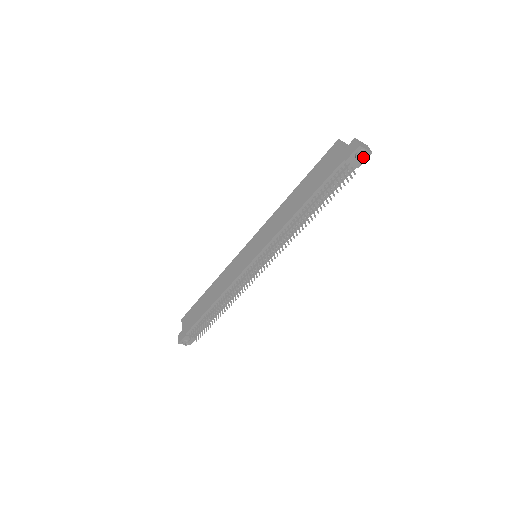
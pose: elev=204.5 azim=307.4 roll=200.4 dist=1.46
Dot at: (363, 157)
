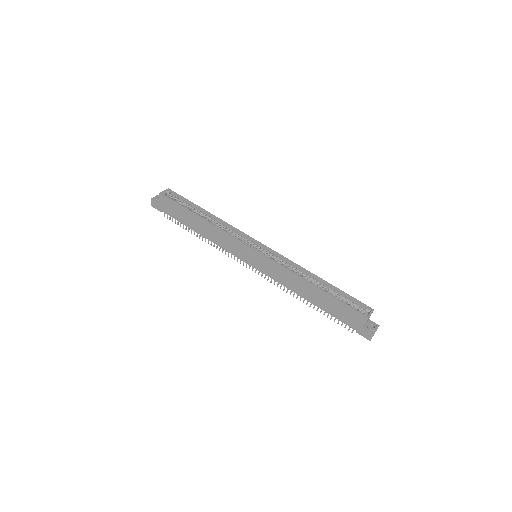
Dot at: occluded
